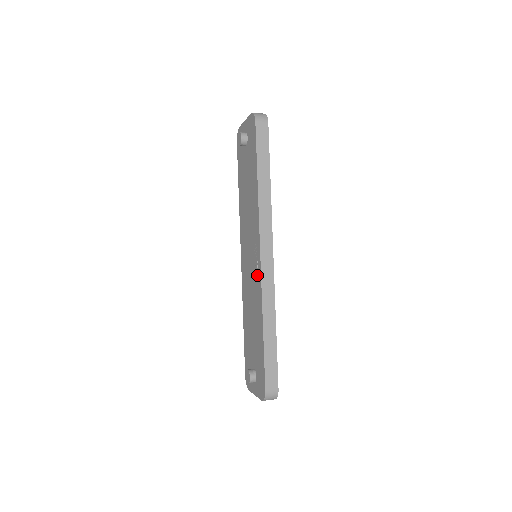
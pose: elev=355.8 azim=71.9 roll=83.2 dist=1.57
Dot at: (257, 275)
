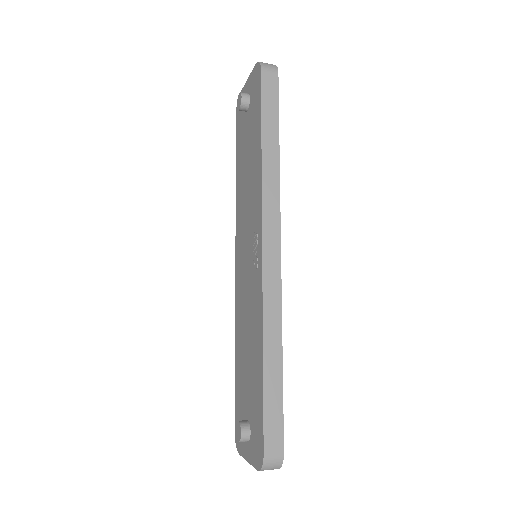
Dot at: (257, 278)
